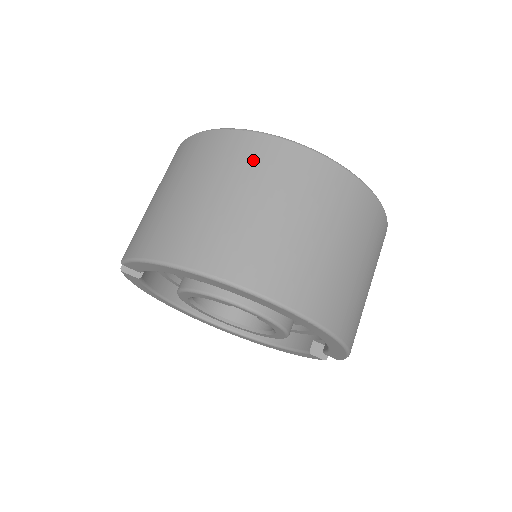
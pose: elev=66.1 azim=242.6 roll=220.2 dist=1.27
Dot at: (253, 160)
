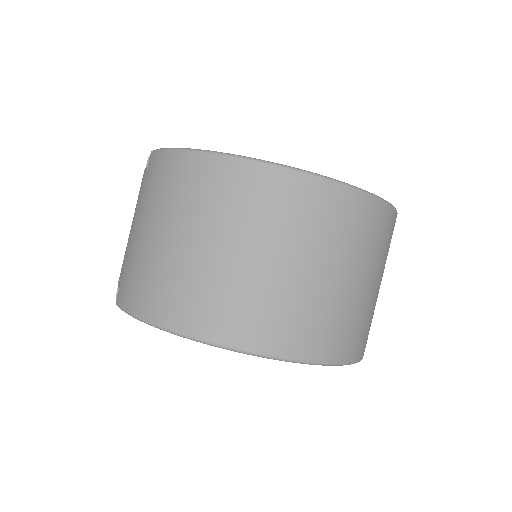
Dot at: (244, 199)
